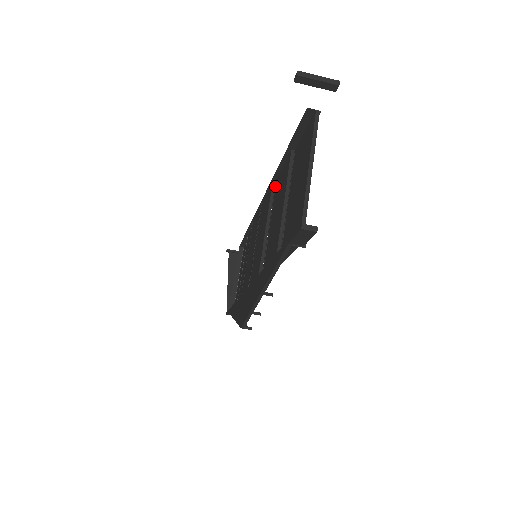
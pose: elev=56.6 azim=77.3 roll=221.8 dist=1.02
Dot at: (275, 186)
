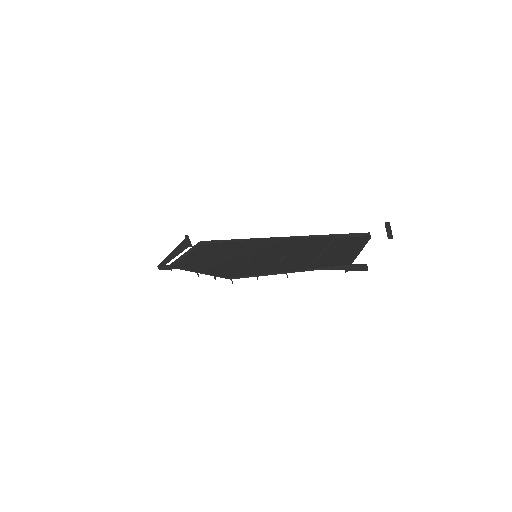
Dot at: (302, 240)
